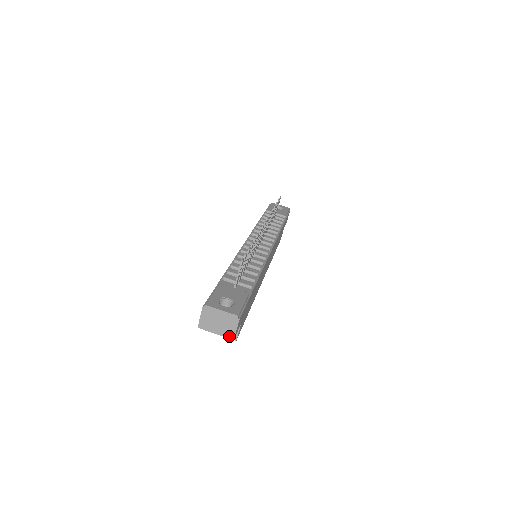
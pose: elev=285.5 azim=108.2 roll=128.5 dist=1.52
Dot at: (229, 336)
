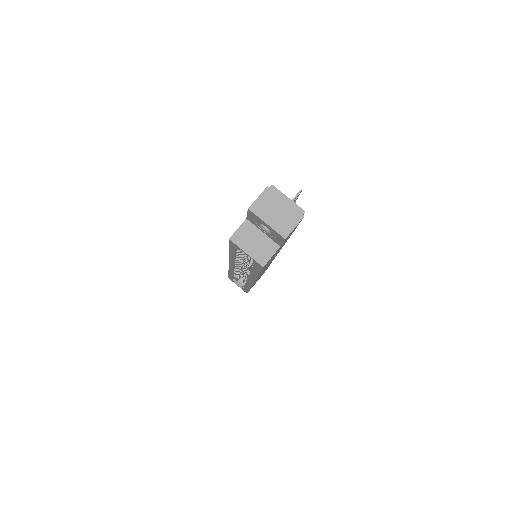
Dot at: (282, 233)
